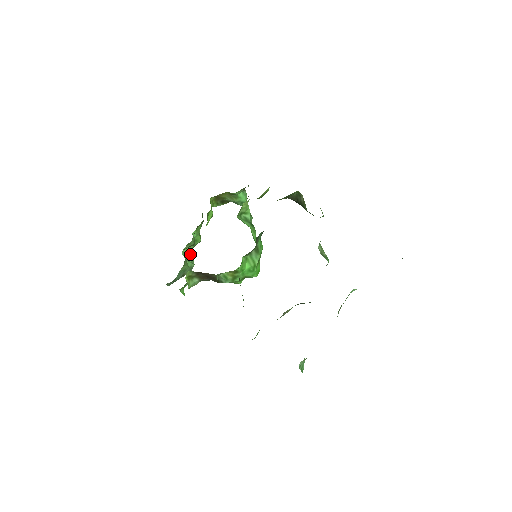
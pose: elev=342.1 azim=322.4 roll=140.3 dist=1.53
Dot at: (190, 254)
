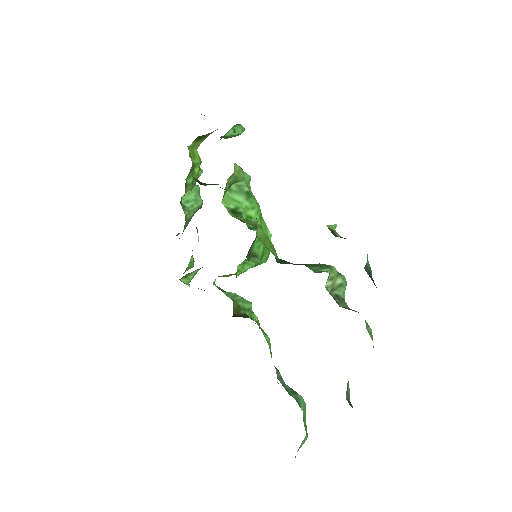
Dot at: (193, 195)
